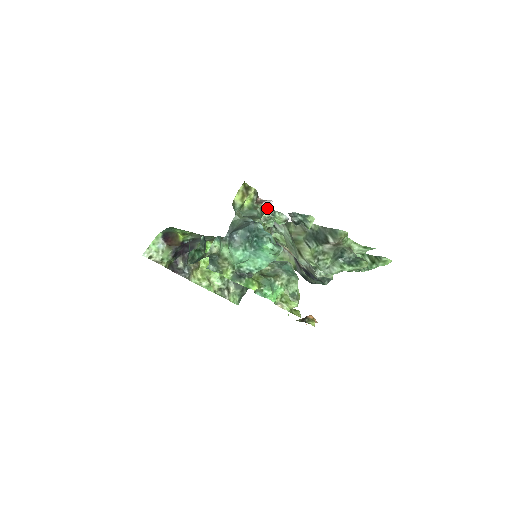
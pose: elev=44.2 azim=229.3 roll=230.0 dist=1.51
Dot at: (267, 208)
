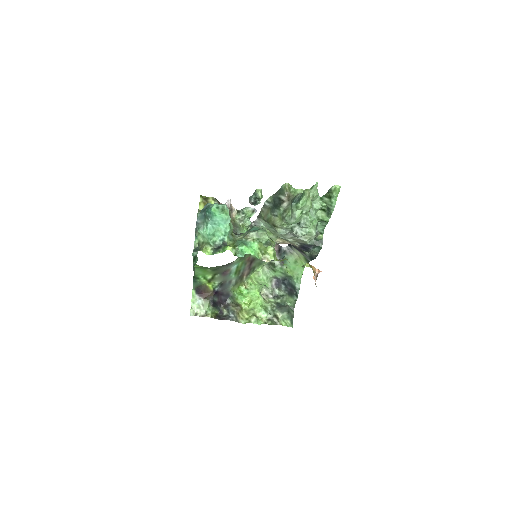
Dot at: (229, 206)
